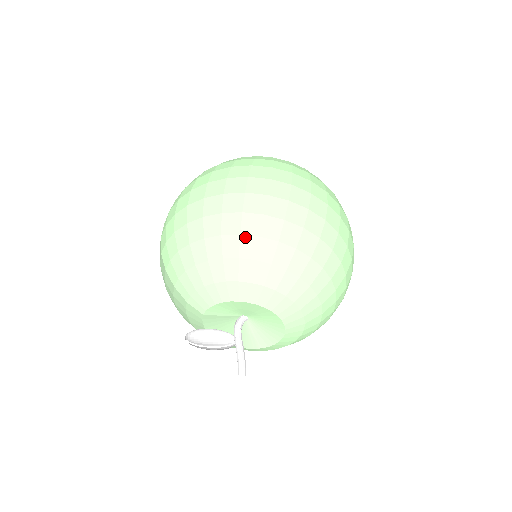
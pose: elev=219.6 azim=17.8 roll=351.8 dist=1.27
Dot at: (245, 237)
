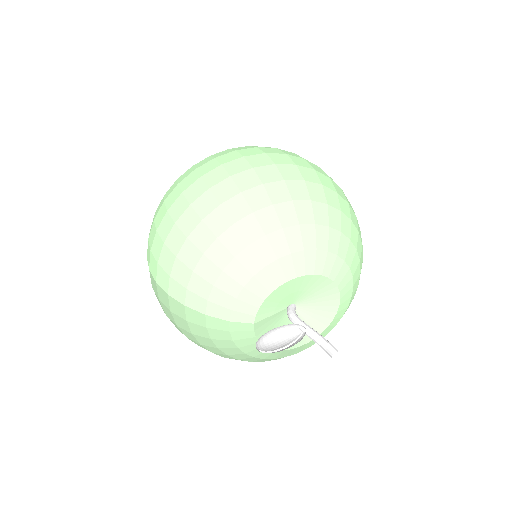
Dot at: (259, 212)
